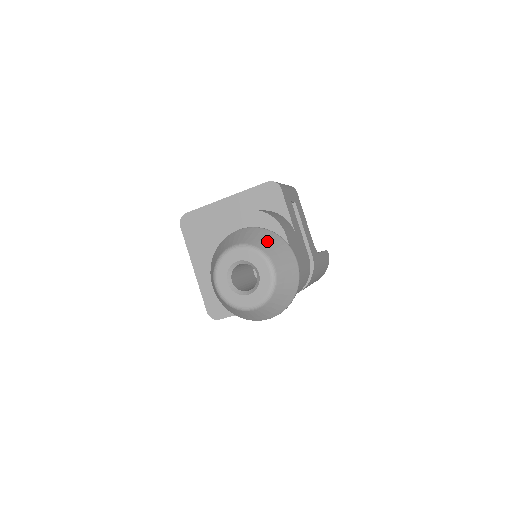
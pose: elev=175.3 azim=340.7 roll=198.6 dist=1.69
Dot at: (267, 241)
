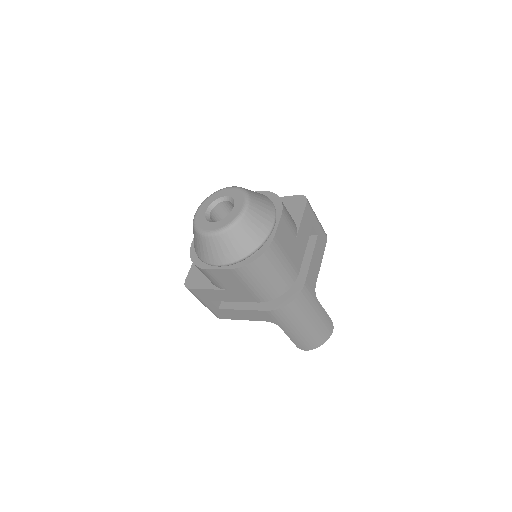
Dot at: (259, 196)
